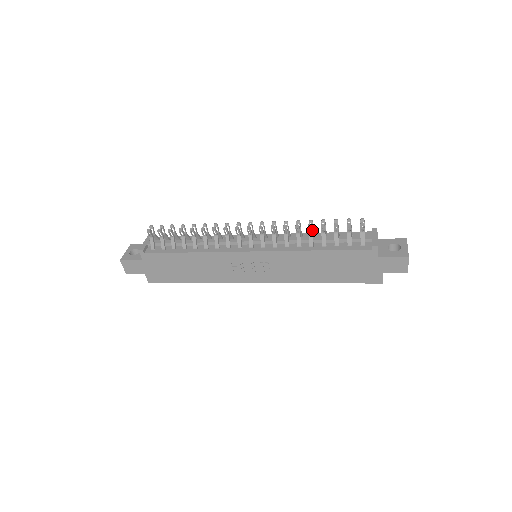
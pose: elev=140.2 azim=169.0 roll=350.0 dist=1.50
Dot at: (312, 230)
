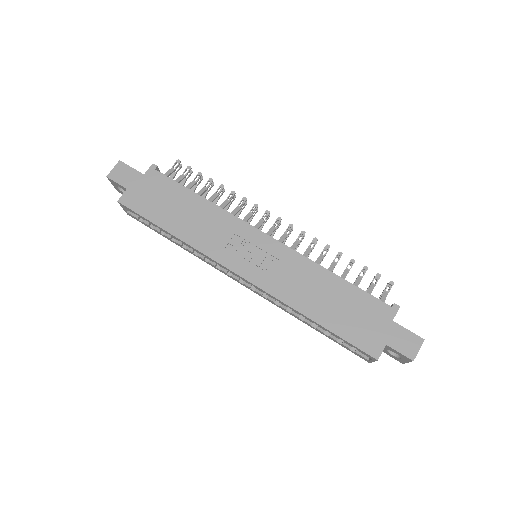
Dot at: occluded
